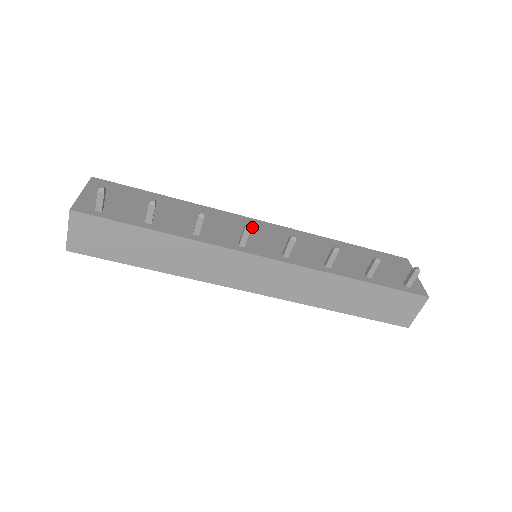
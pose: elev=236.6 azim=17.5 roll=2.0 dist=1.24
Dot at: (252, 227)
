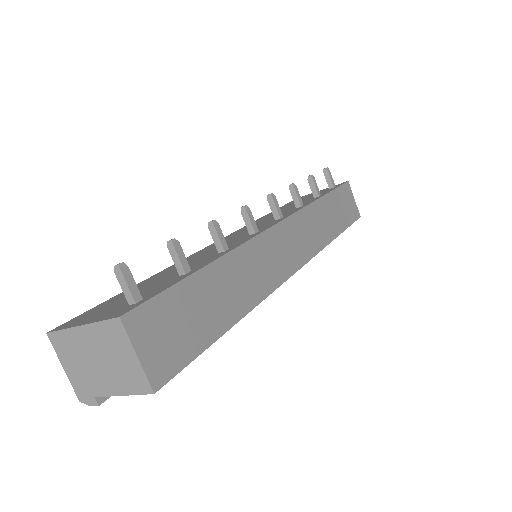
Dot at: occluded
